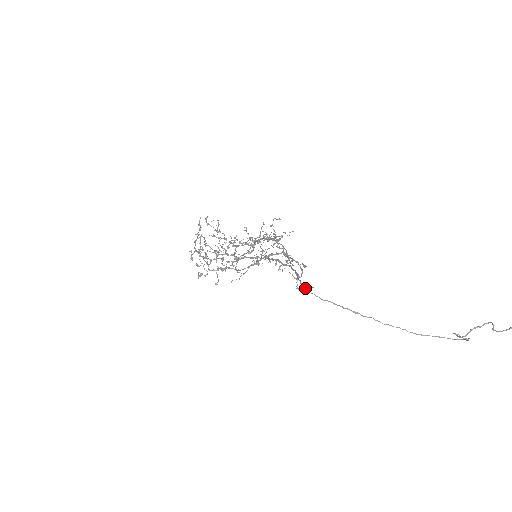
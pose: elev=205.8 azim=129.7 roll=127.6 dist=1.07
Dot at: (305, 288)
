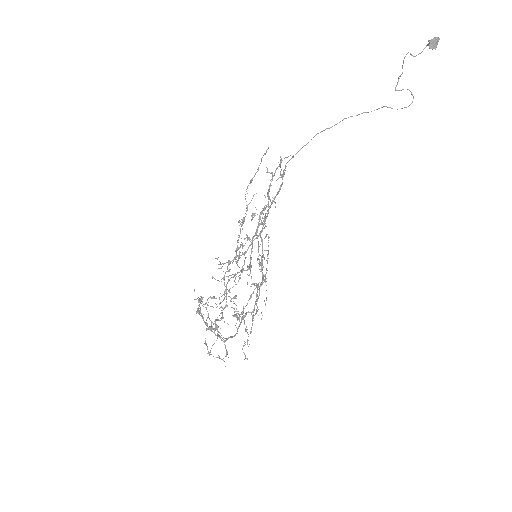
Dot at: (290, 159)
